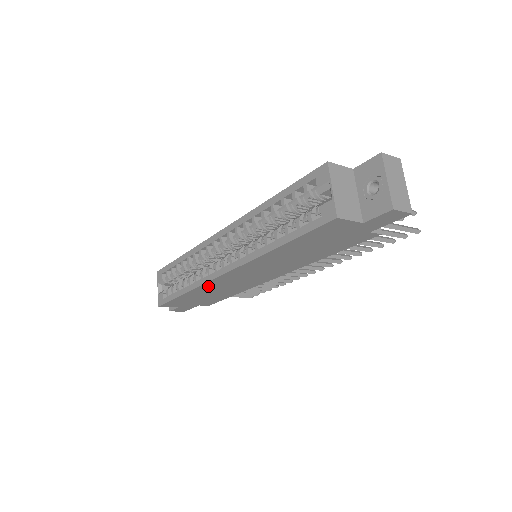
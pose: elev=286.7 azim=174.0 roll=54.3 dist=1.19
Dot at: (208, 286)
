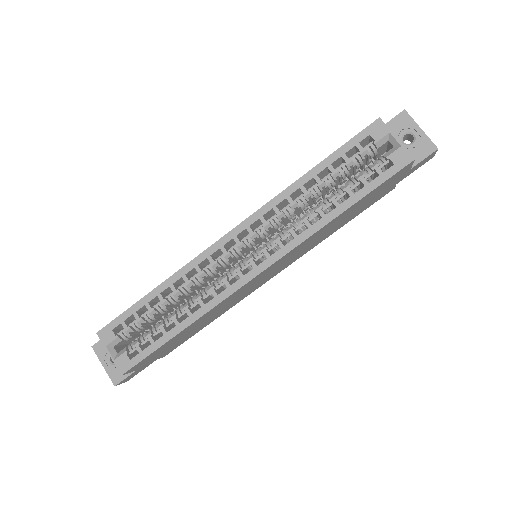
Dot at: (219, 305)
